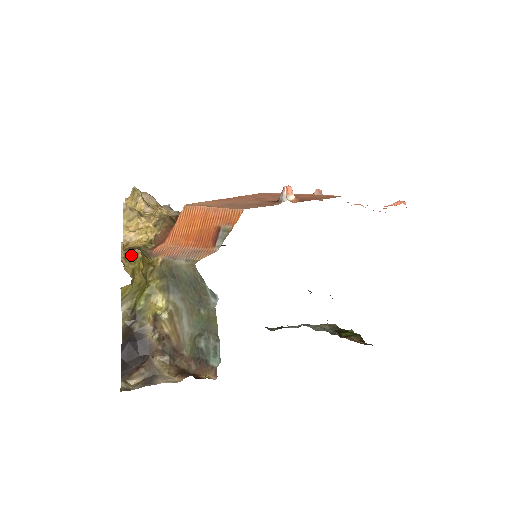
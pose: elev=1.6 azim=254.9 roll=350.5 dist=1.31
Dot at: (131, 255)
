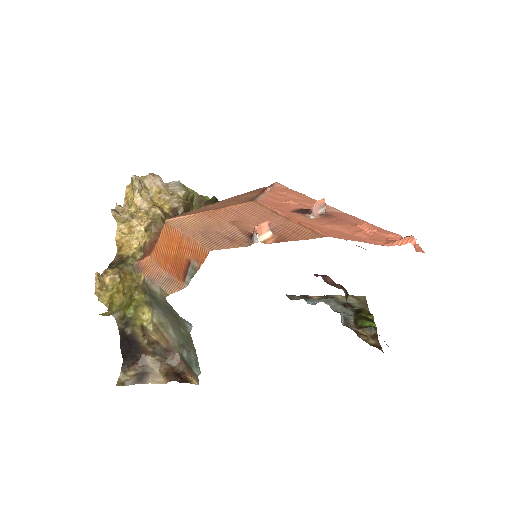
Dot at: (109, 280)
